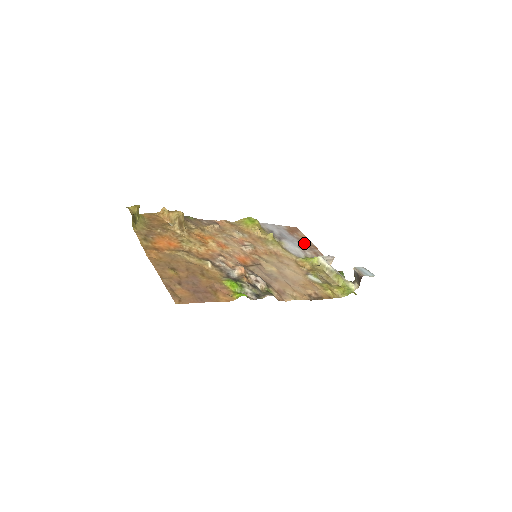
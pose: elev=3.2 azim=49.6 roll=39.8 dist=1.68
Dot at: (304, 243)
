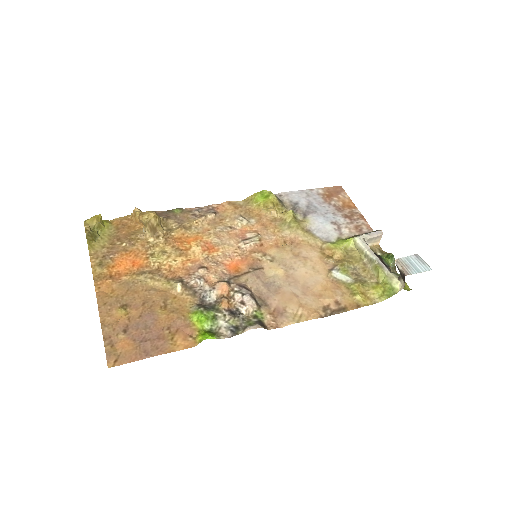
Dot at: (344, 213)
